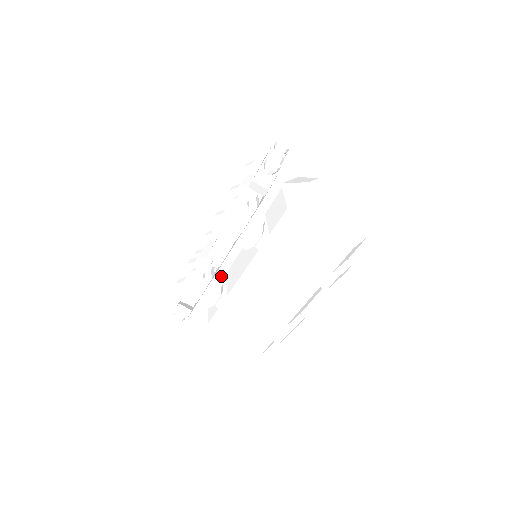
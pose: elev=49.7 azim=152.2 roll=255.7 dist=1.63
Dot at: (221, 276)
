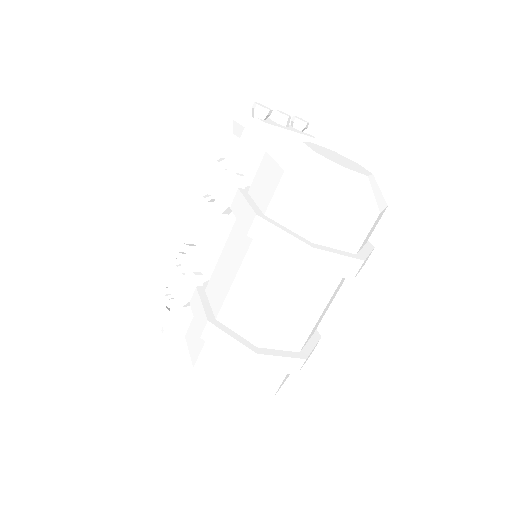
Dot at: (198, 255)
